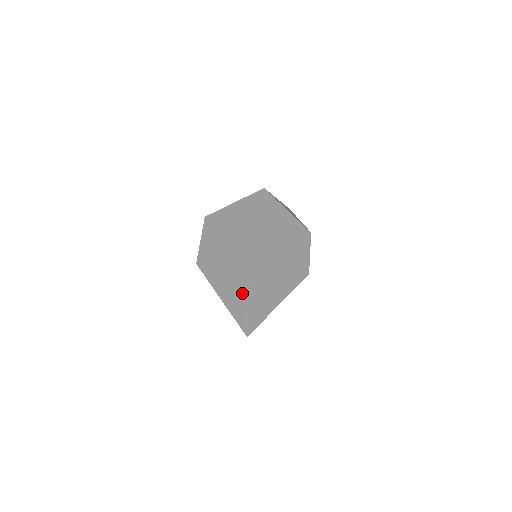
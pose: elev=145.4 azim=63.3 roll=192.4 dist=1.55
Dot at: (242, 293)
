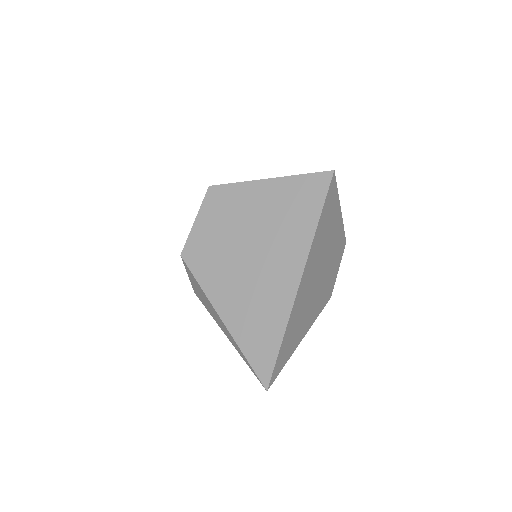
Dot at: (267, 321)
